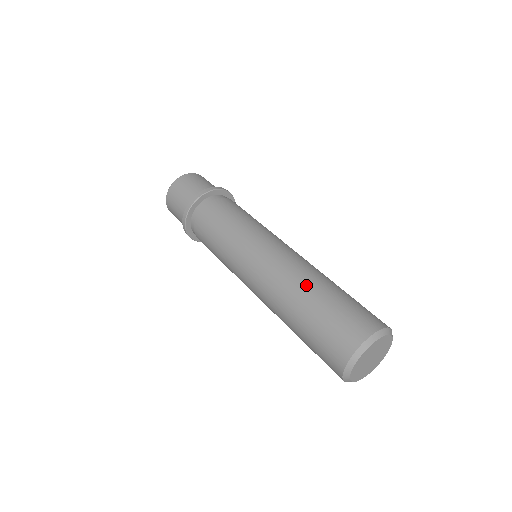
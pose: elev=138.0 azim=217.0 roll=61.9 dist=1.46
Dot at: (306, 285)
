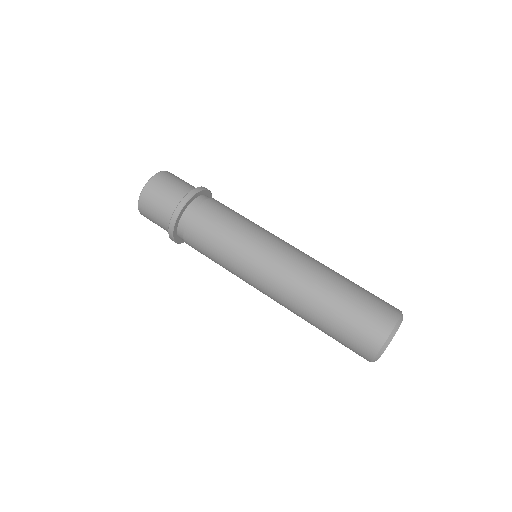
Dot at: (334, 275)
